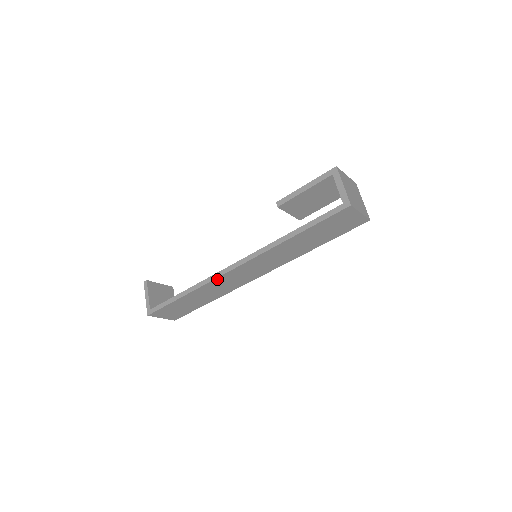
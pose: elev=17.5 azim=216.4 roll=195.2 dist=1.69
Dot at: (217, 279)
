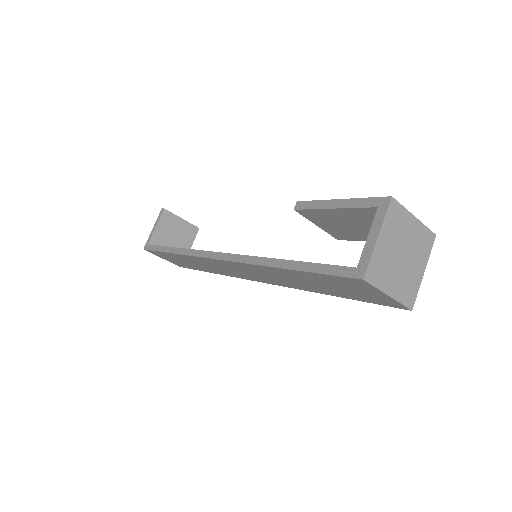
Dot at: (200, 258)
